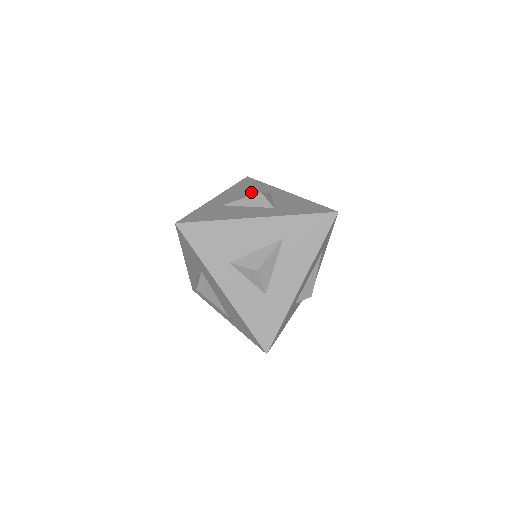
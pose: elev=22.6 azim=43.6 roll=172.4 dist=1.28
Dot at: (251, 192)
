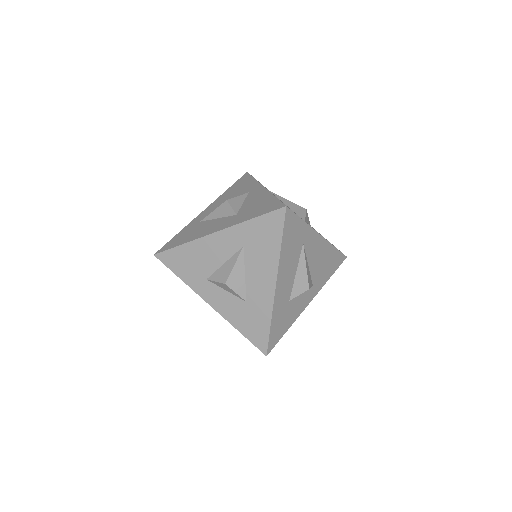
Dot at: (234, 196)
